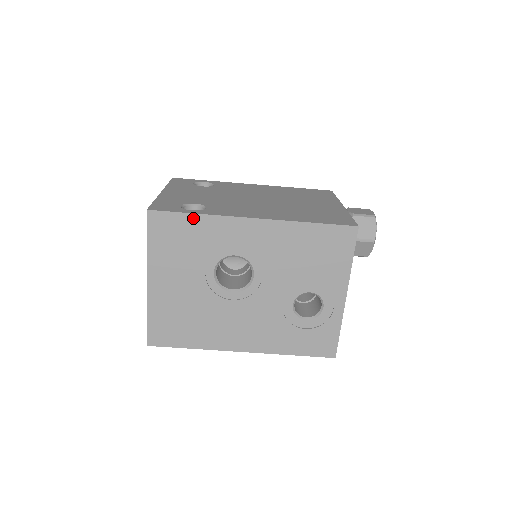
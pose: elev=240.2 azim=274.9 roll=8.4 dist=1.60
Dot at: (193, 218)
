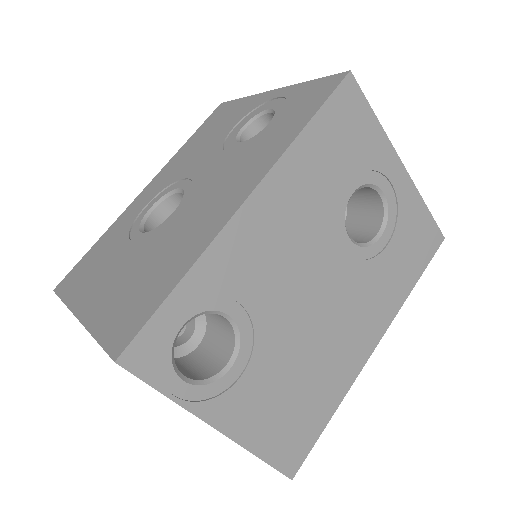
Dot at: (95, 246)
